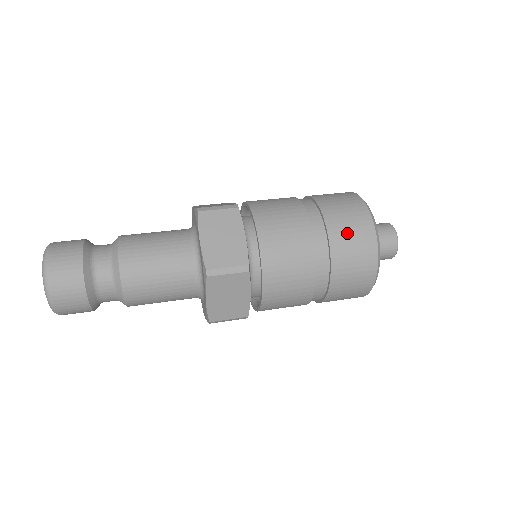
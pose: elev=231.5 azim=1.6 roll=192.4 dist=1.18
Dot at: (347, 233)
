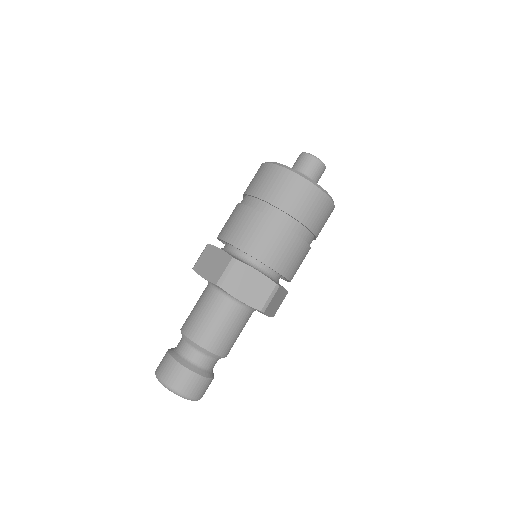
Dot at: (265, 184)
